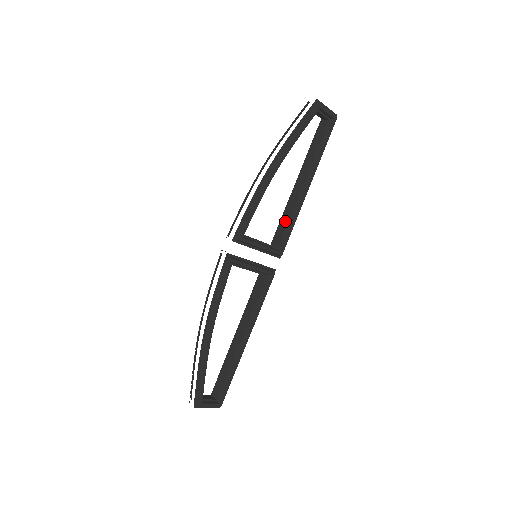
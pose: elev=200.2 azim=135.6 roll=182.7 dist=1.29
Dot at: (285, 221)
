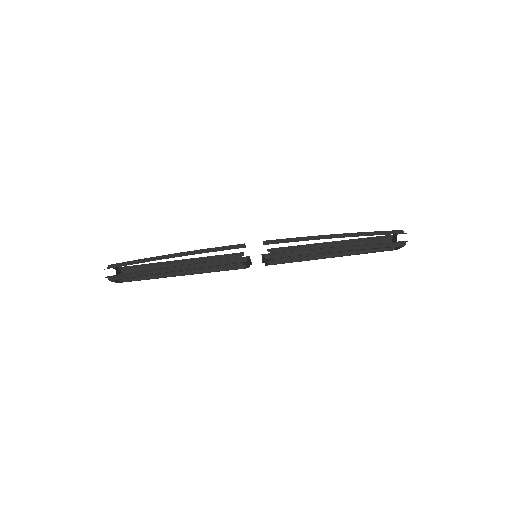
Dot at: occluded
